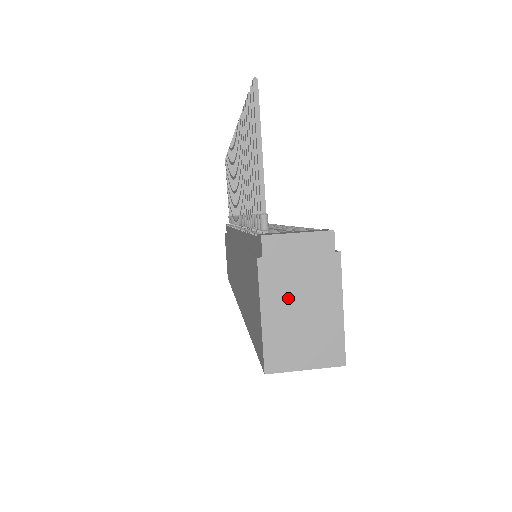
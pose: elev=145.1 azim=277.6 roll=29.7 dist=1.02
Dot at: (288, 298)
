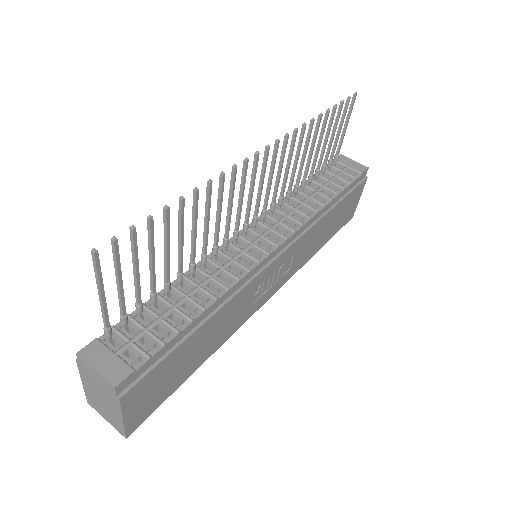
Dot at: (94, 389)
